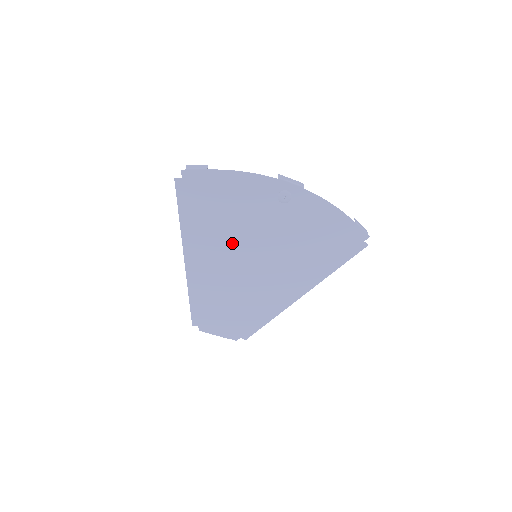
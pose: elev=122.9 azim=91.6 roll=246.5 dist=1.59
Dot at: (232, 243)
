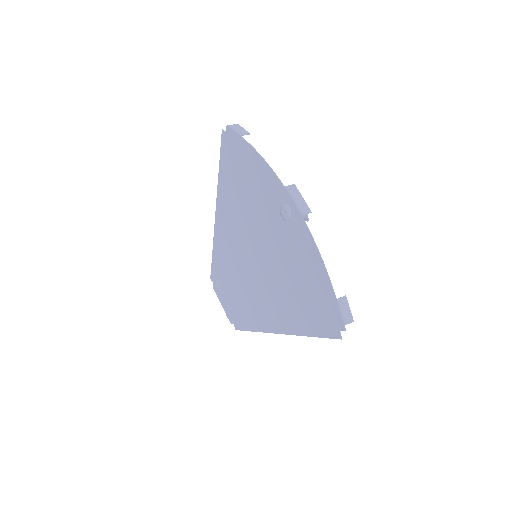
Dot at: (244, 227)
